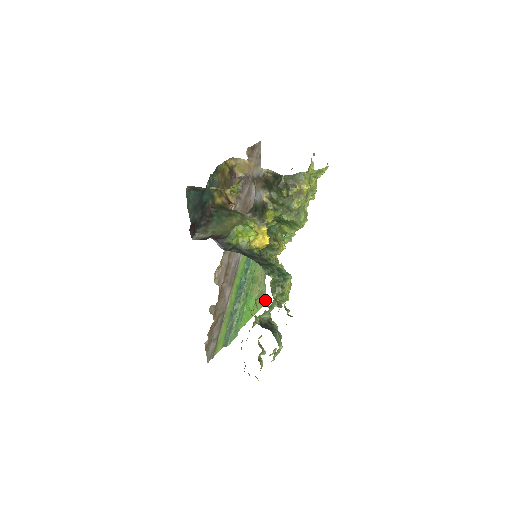
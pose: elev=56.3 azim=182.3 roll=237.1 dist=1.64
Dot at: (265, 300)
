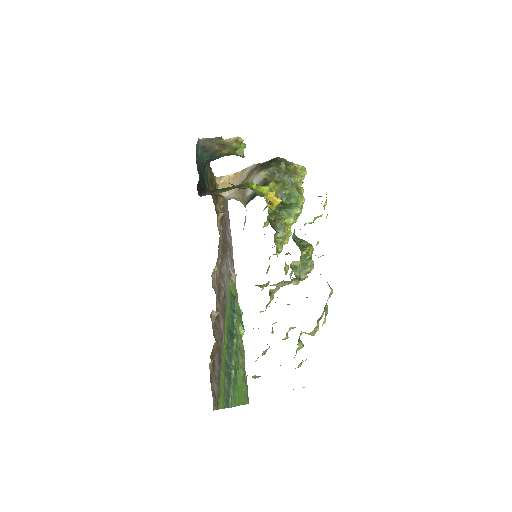
Dot at: (247, 398)
